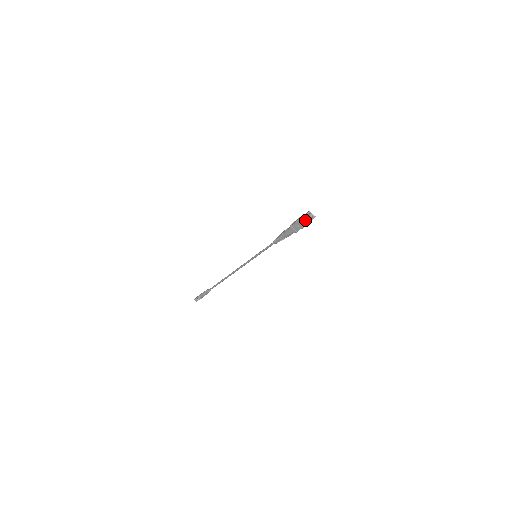
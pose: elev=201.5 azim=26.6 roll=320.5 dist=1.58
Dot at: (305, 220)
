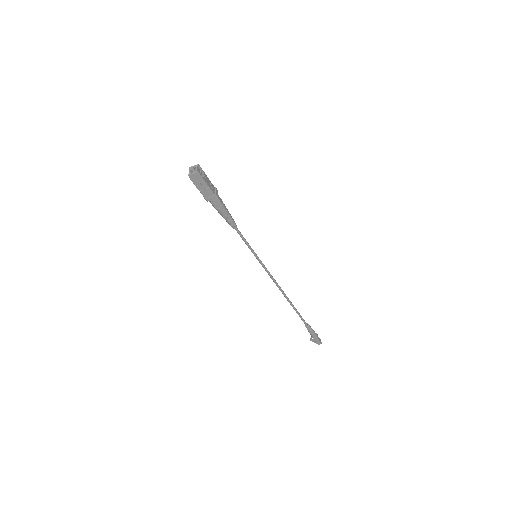
Dot at: (192, 176)
